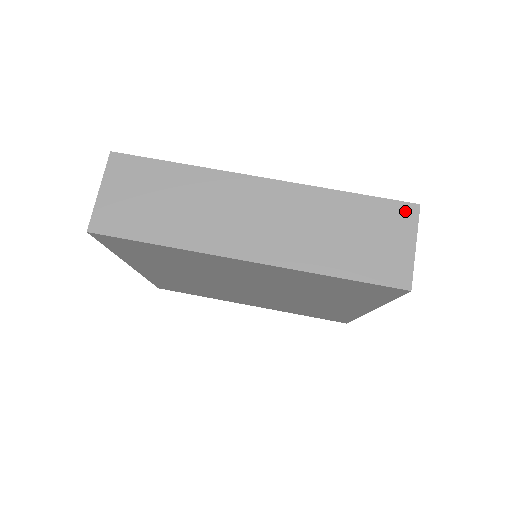
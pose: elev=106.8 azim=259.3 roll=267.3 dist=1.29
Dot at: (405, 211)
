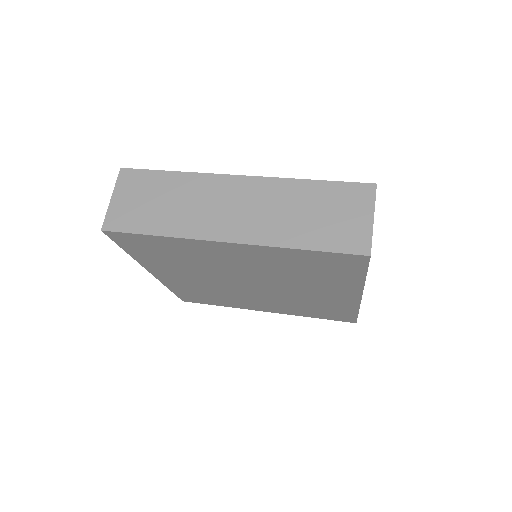
Dot at: (363, 190)
